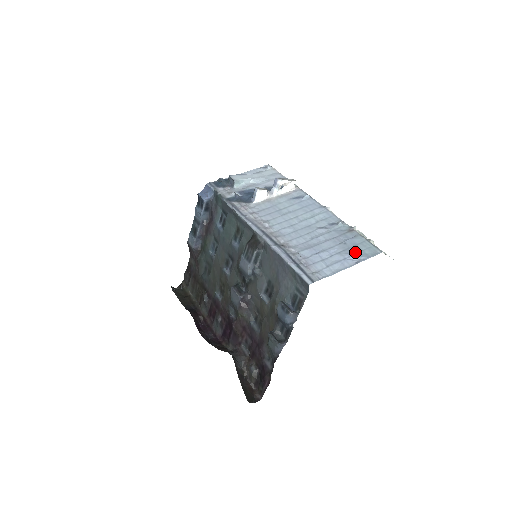
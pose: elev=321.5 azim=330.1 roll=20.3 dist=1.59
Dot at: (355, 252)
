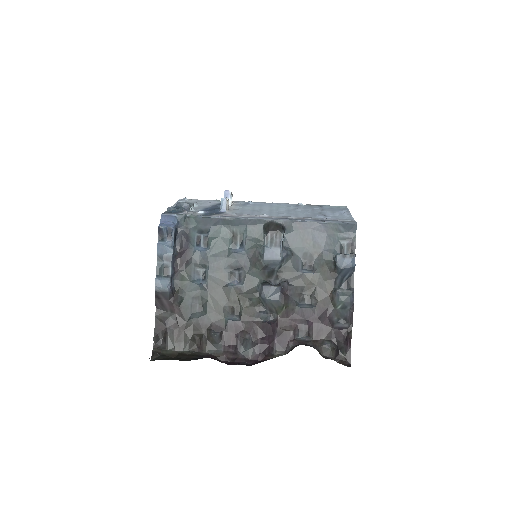
Dot at: (338, 210)
